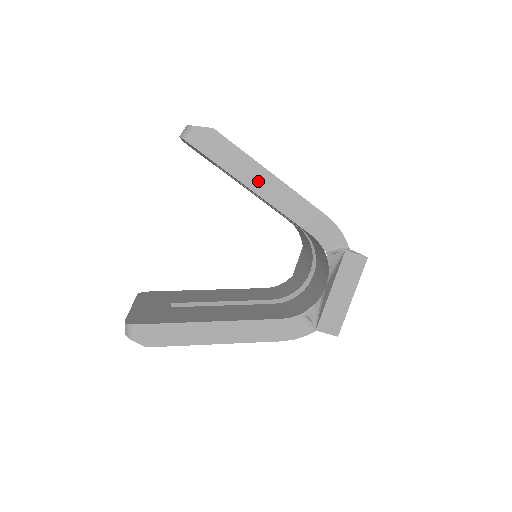
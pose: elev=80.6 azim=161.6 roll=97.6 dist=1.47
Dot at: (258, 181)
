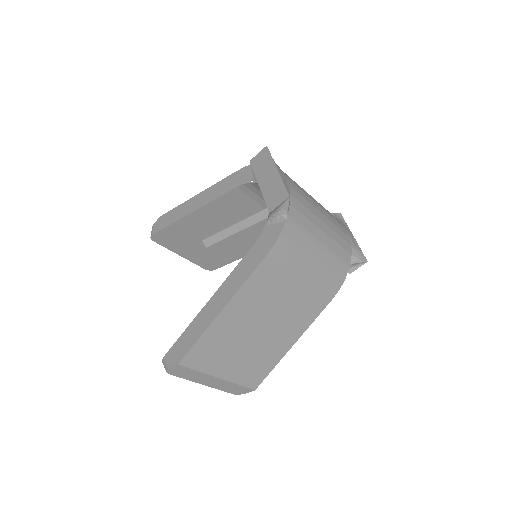
Dot at: (191, 206)
